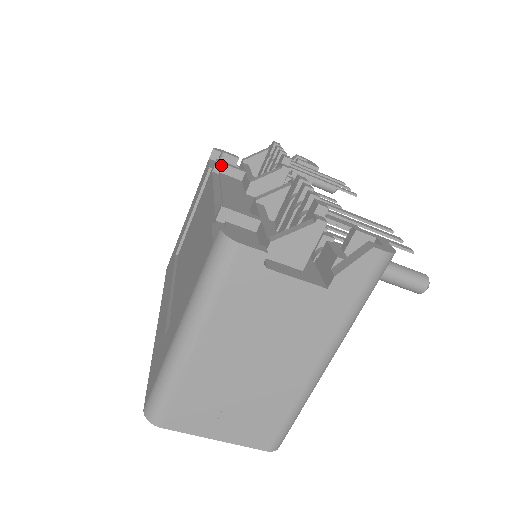
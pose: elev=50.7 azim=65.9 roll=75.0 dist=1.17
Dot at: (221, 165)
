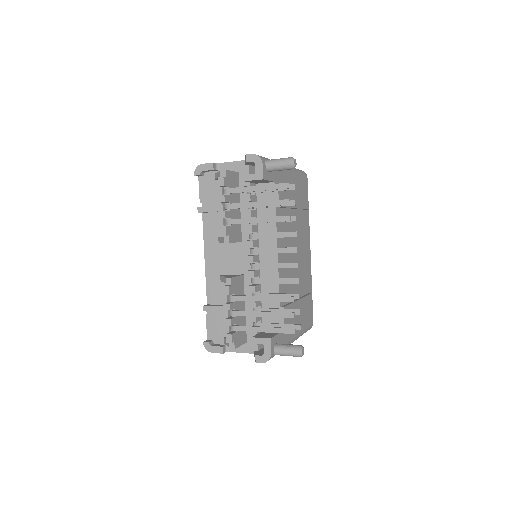
Dot at: (202, 212)
